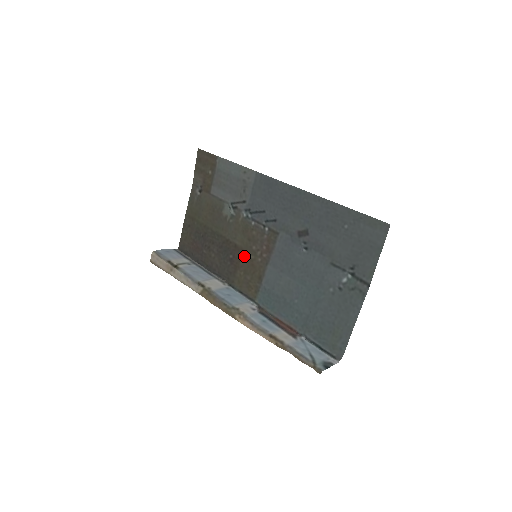
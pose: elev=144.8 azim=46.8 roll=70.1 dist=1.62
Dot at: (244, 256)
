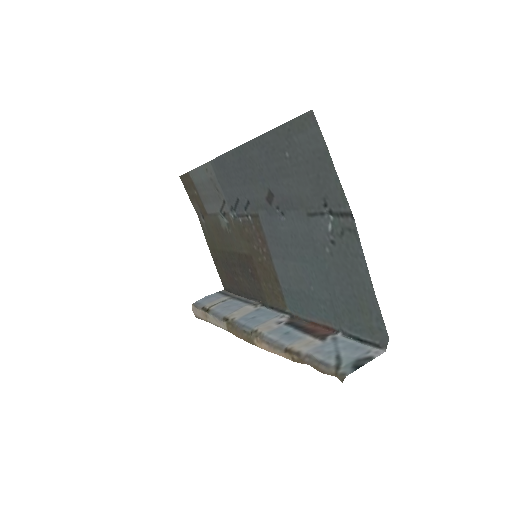
Dot at: (255, 263)
